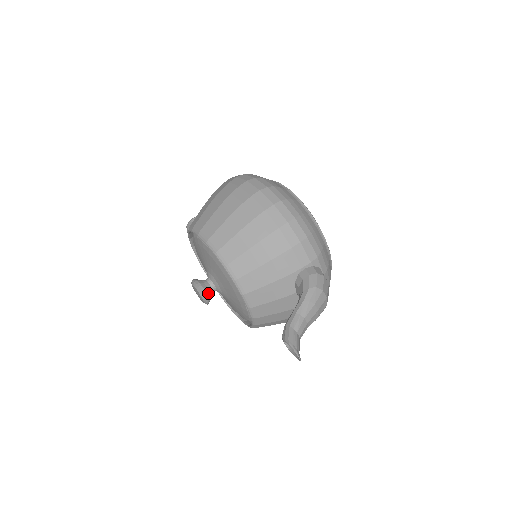
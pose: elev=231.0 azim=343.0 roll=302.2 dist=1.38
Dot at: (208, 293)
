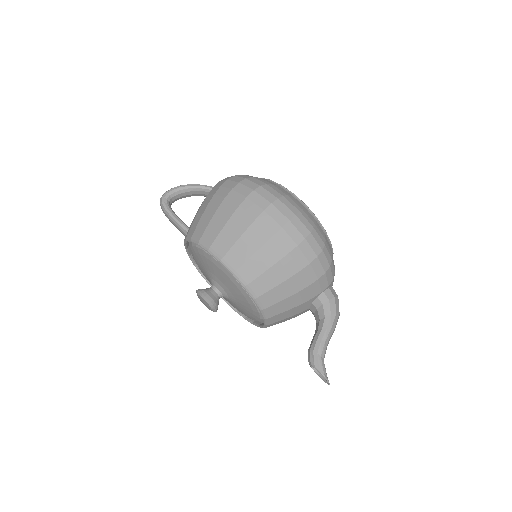
Dot at: (218, 304)
